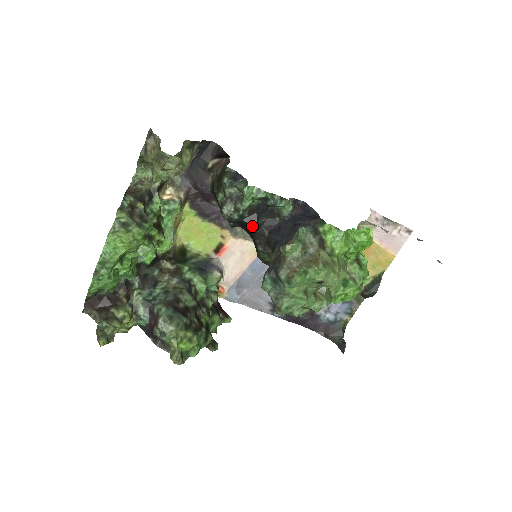
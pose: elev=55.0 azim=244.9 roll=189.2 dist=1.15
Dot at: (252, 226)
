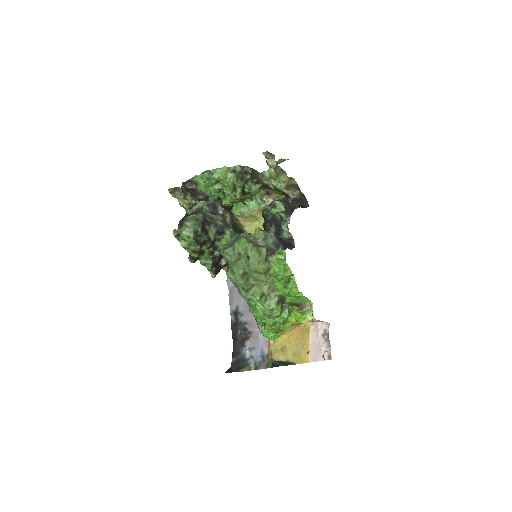
Dot at: (266, 225)
